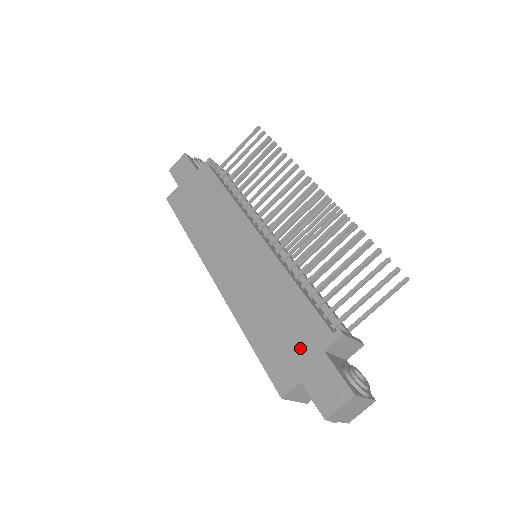
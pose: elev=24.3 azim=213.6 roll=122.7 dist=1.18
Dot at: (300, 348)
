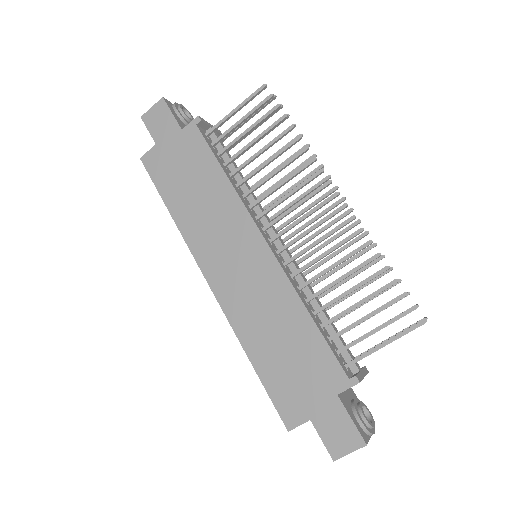
Dot at: (311, 386)
